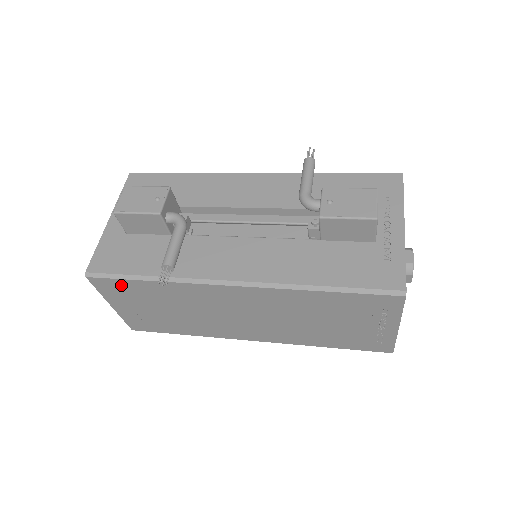
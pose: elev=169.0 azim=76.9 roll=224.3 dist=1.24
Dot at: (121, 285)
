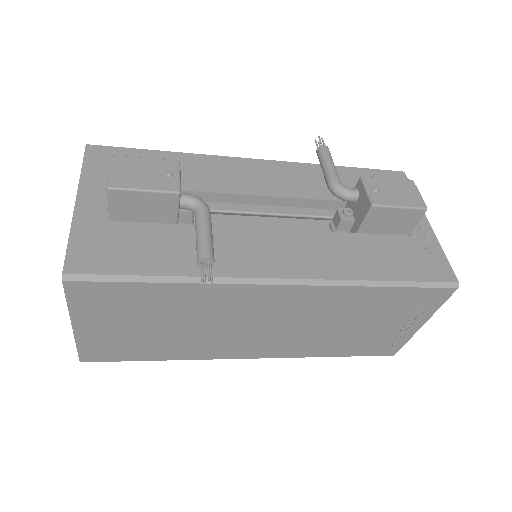
Dot at: (115, 292)
